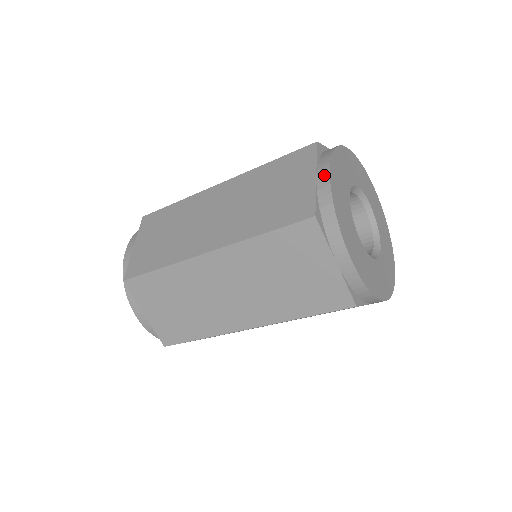
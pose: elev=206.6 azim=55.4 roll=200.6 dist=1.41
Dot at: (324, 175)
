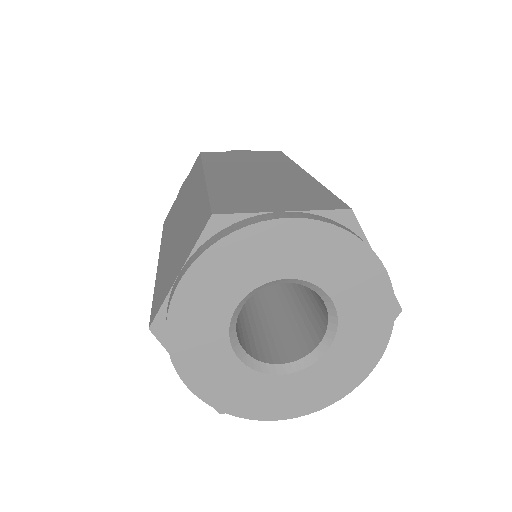
Dot at: (176, 282)
